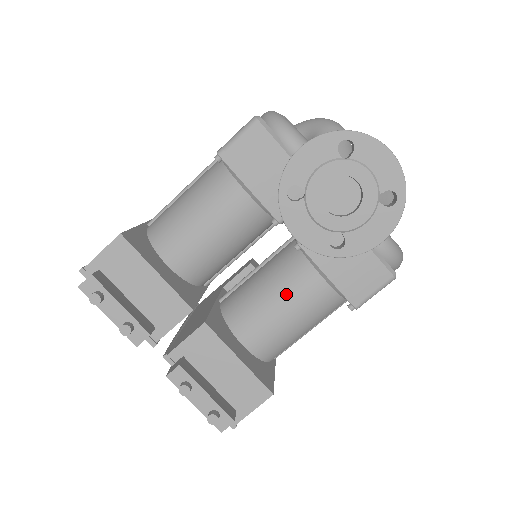
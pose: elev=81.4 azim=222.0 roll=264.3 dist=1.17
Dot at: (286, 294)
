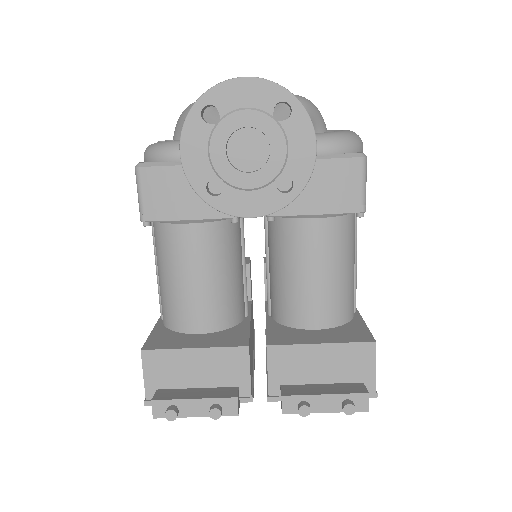
Dot at: (303, 260)
